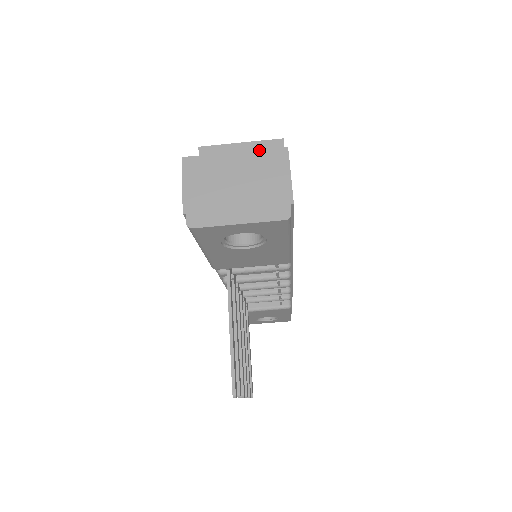
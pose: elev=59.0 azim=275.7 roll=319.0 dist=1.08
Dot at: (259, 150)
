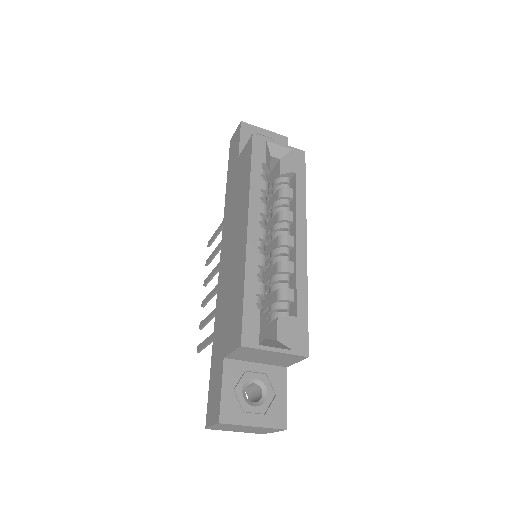
Dot at: (269, 428)
